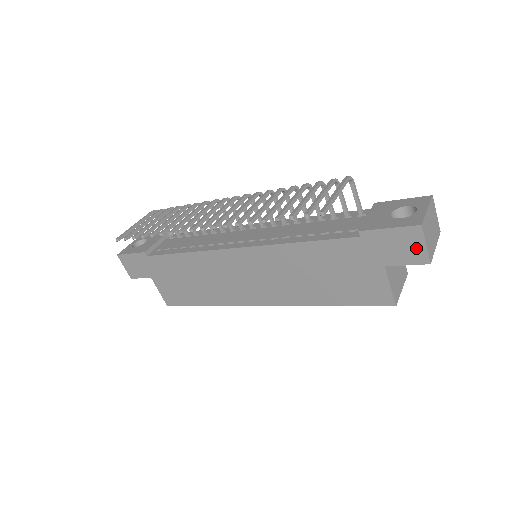
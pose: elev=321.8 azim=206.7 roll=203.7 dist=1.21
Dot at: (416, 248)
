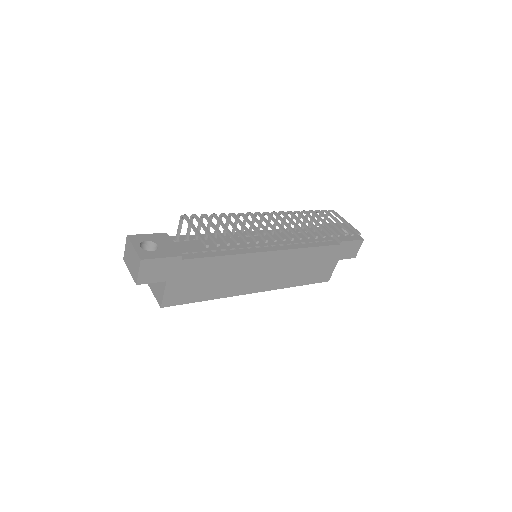
Dot at: (356, 250)
